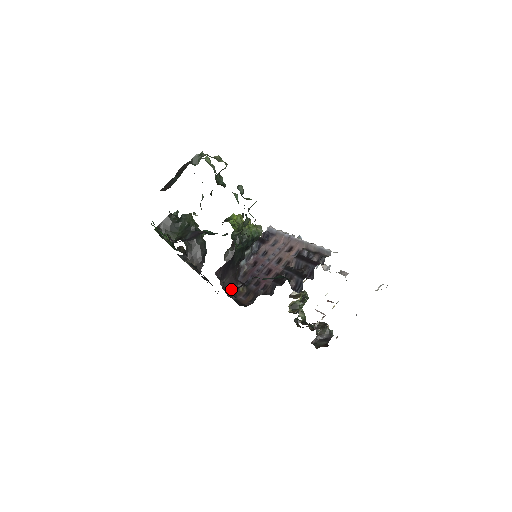
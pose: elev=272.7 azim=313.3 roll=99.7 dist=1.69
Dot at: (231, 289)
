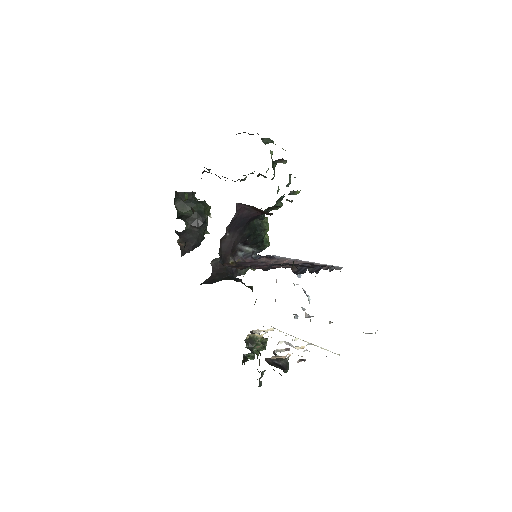
Dot at: (224, 252)
